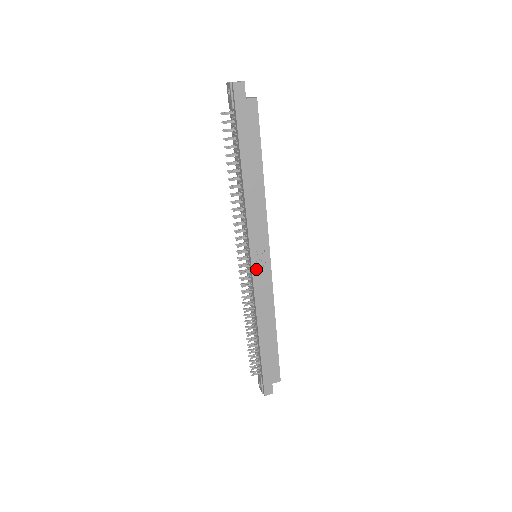
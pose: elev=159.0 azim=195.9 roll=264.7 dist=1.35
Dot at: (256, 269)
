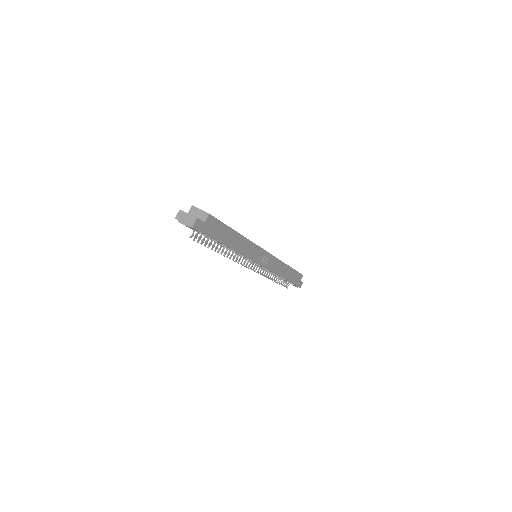
Dot at: (264, 264)
